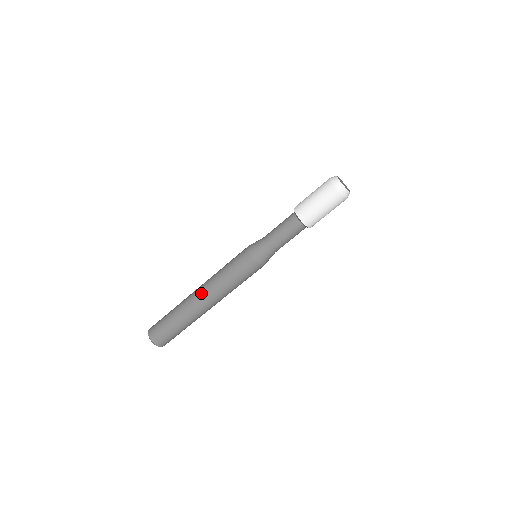
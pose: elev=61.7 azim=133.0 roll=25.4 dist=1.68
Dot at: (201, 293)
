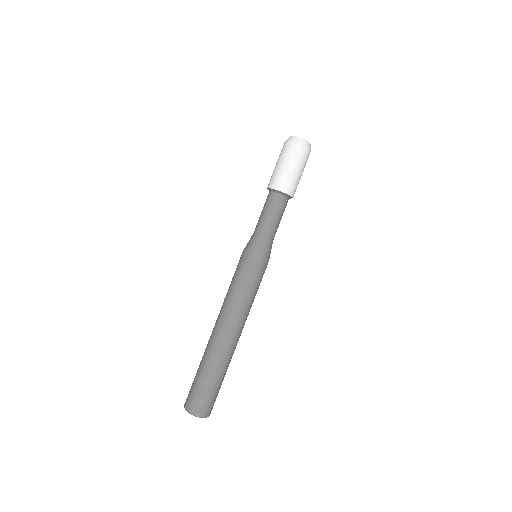
Dot at: (219, 324)
